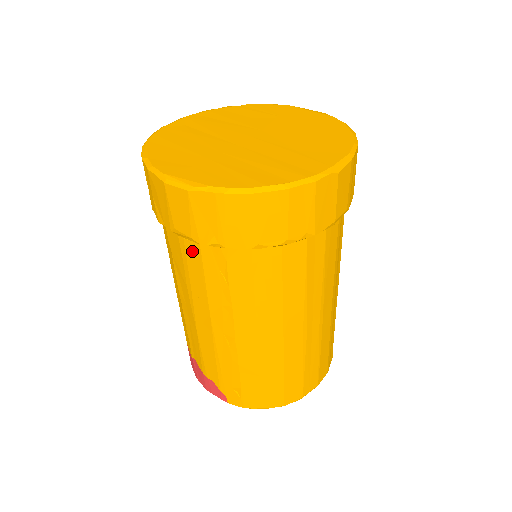
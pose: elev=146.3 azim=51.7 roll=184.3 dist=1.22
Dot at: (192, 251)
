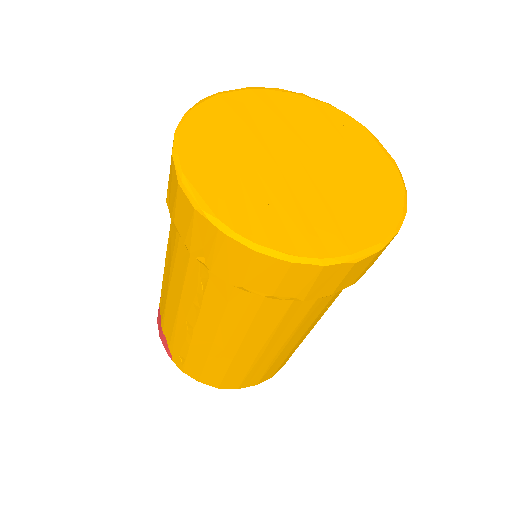
Dot at: (184, 247)
